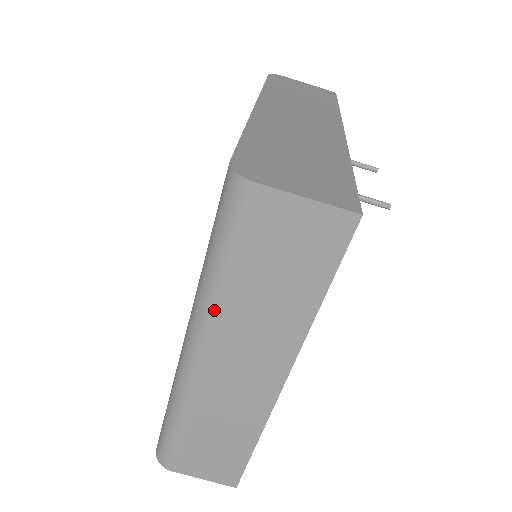
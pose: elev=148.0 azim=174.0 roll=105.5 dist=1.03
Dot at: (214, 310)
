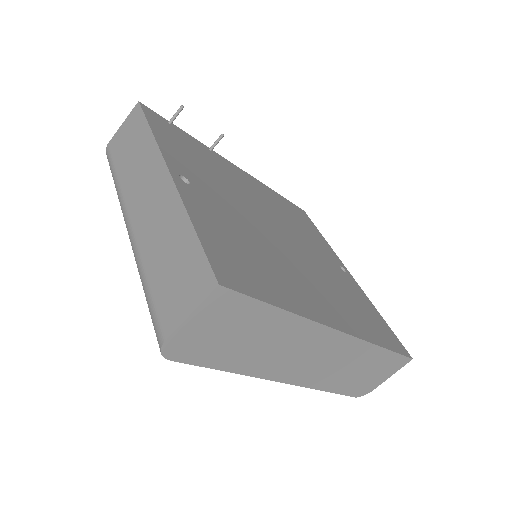
Dot at: (120, 192)
